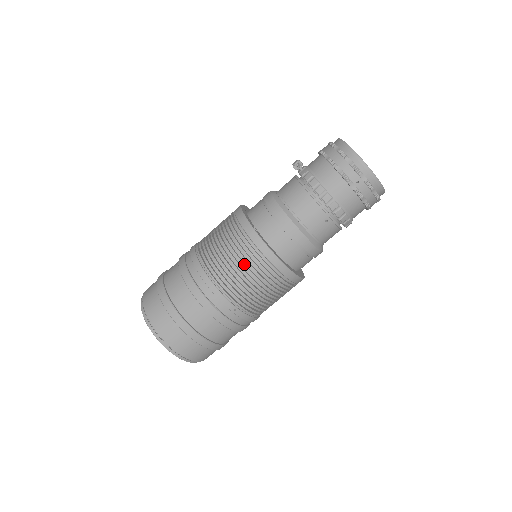
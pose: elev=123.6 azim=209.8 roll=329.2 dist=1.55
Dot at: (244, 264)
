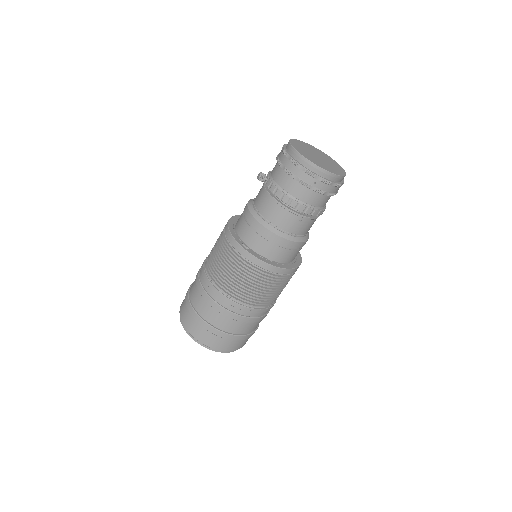
Dot at: (245, 277)
